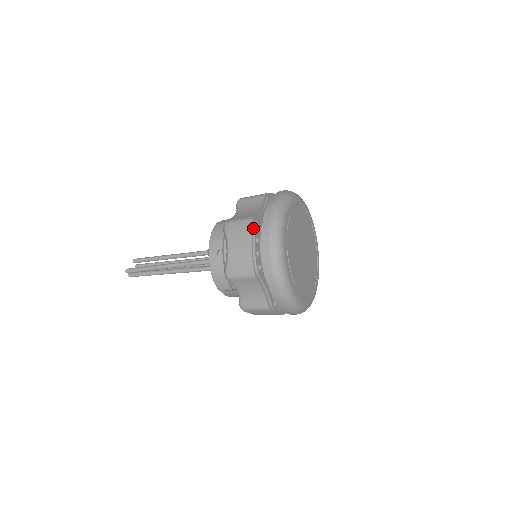
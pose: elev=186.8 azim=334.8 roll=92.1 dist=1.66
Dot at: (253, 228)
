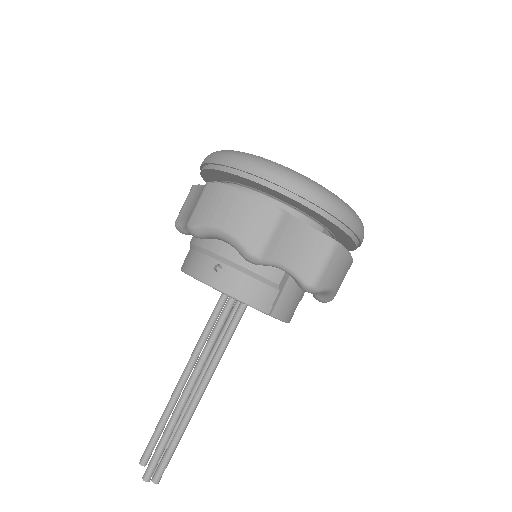
Dot at: (219, 185)
